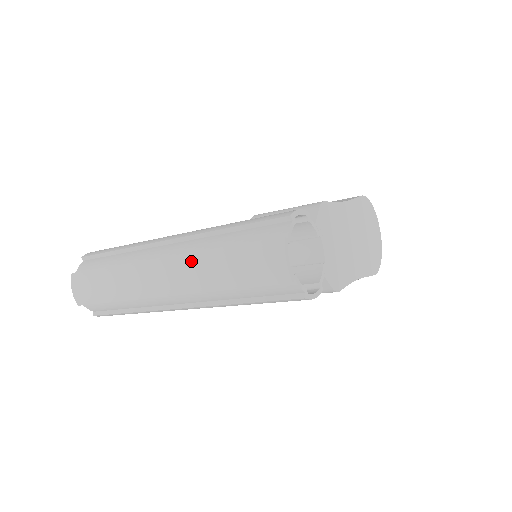
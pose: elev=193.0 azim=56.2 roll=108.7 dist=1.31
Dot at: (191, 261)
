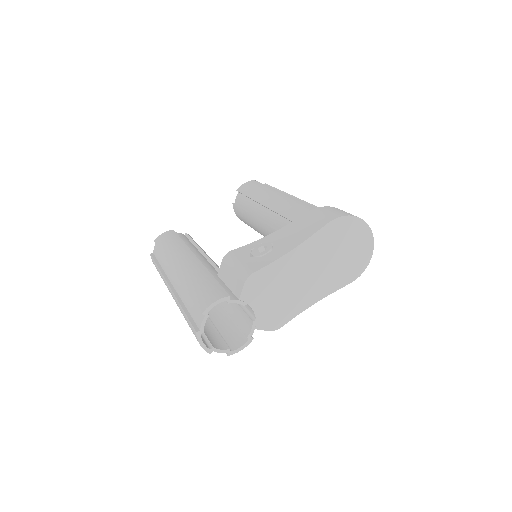
Dot at: occluded
